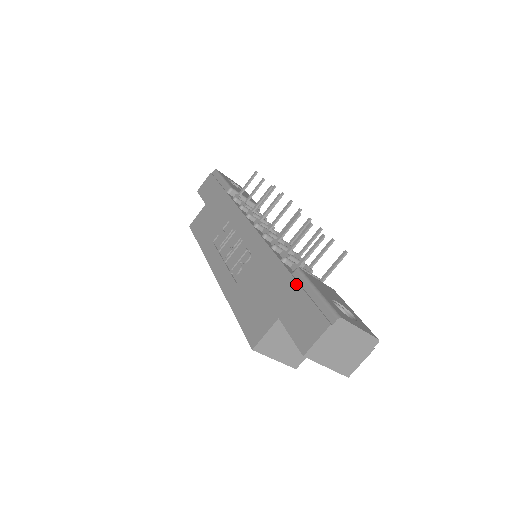
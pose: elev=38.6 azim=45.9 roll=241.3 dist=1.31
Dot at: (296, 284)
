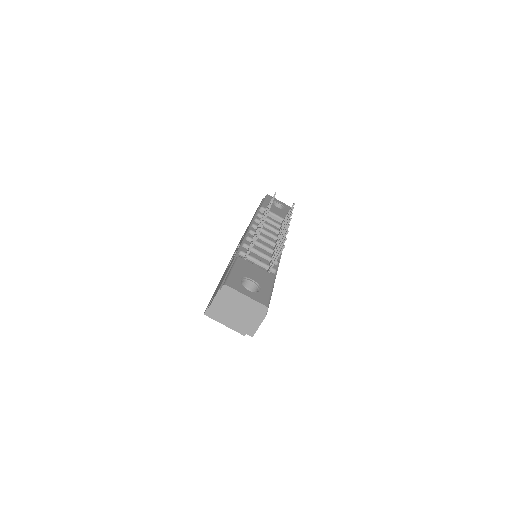
Dot at: (229, 267)
